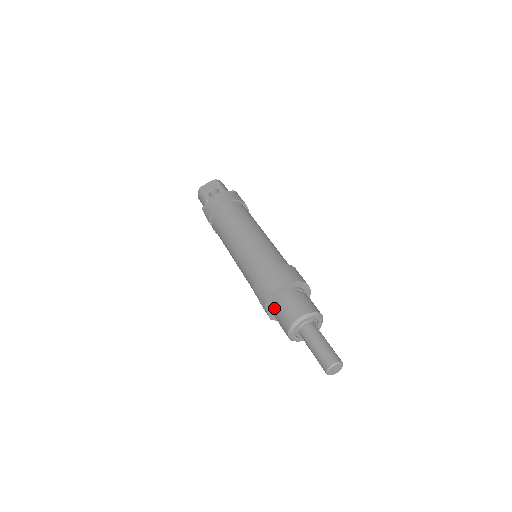
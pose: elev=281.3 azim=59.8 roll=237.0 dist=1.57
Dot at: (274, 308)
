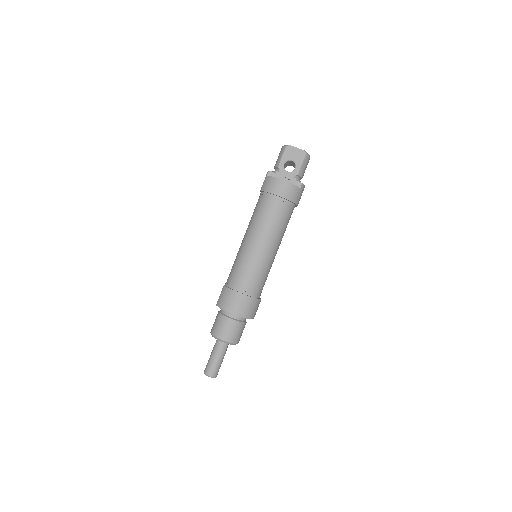
Dot at: (221, 310)
